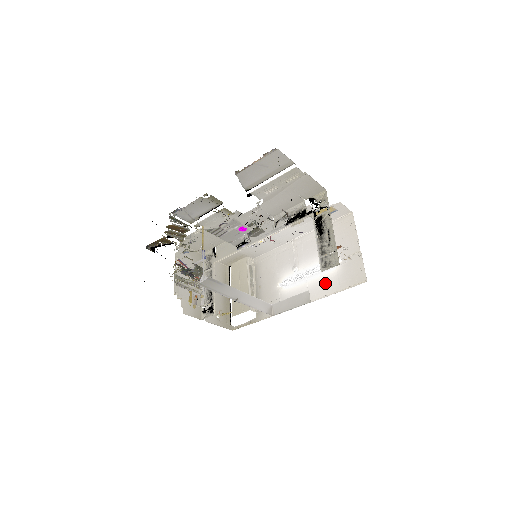
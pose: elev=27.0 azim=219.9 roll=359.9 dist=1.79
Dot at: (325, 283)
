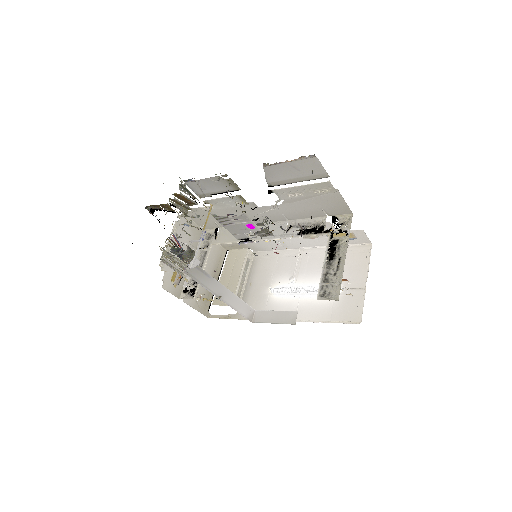
Dot at: (317, 307)
